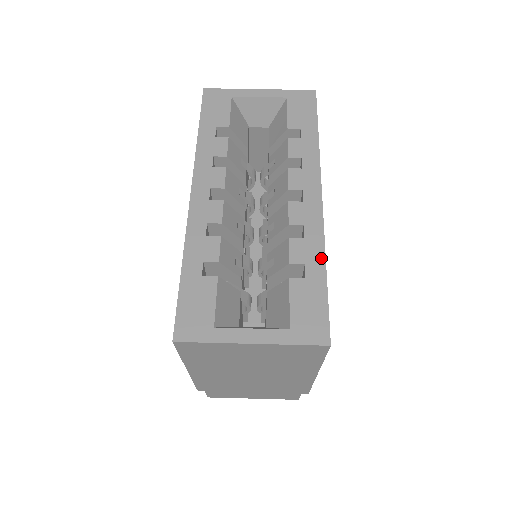
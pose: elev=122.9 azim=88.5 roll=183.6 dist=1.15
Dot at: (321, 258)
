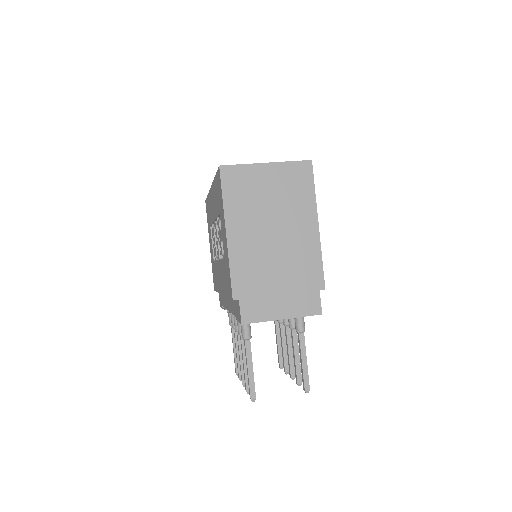
Dot at: occluded
